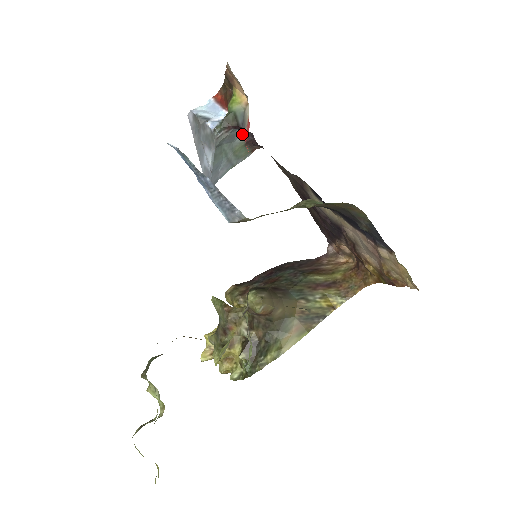
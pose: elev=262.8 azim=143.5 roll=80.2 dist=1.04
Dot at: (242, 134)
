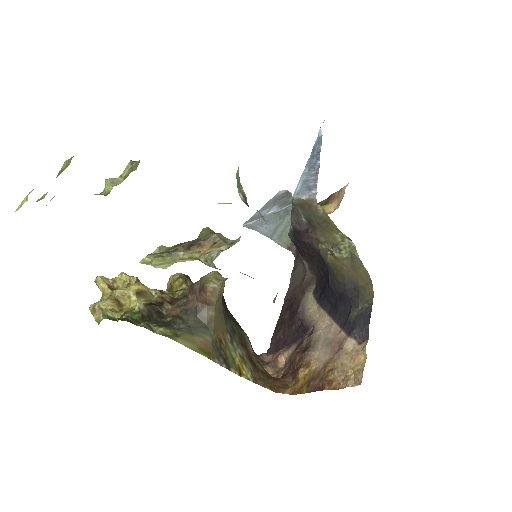
Dot at: occluded
